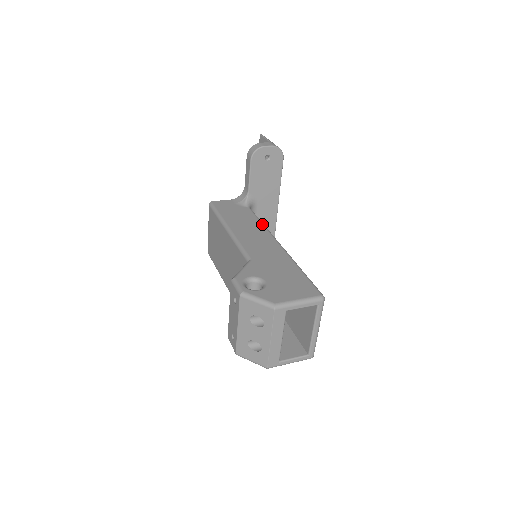
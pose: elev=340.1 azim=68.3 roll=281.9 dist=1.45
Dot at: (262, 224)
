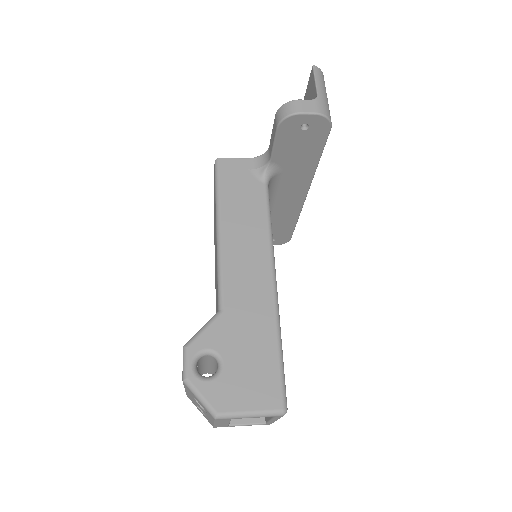
Dot at: (268, 230)
